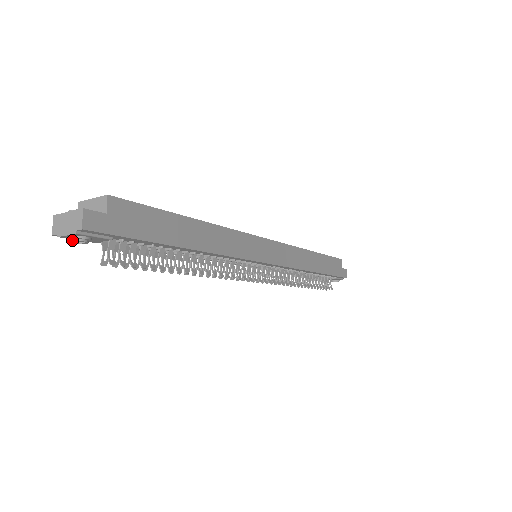
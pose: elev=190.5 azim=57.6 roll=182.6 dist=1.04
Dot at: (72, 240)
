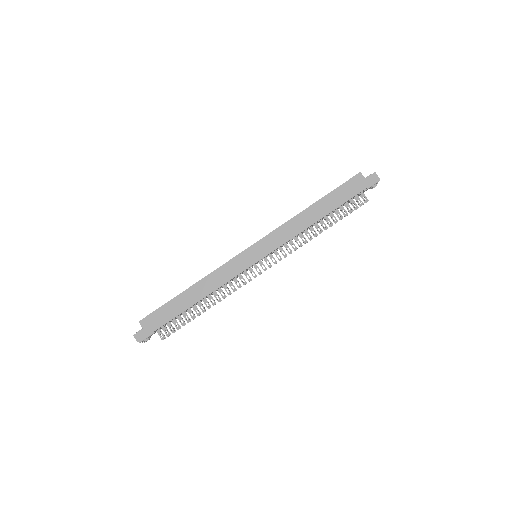
Dot at: (144, 342)
